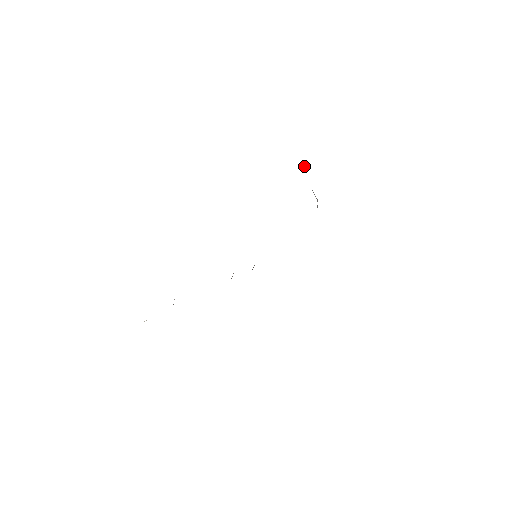
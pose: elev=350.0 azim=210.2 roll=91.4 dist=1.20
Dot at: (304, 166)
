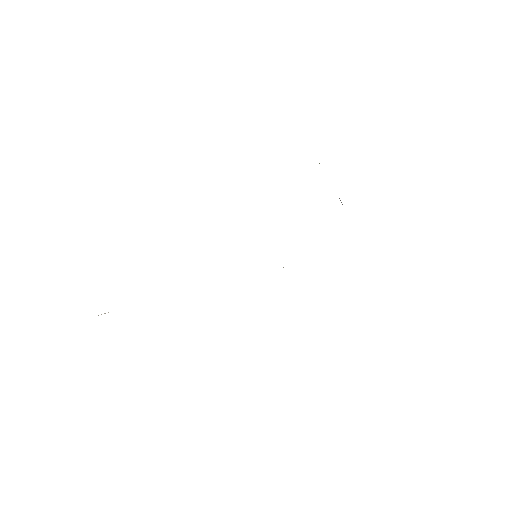
Dot at: occluded
